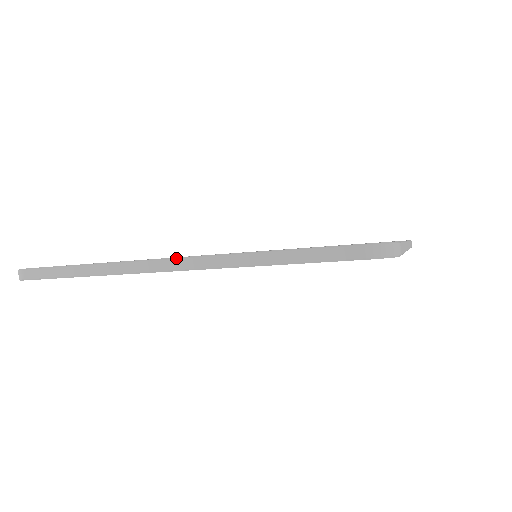
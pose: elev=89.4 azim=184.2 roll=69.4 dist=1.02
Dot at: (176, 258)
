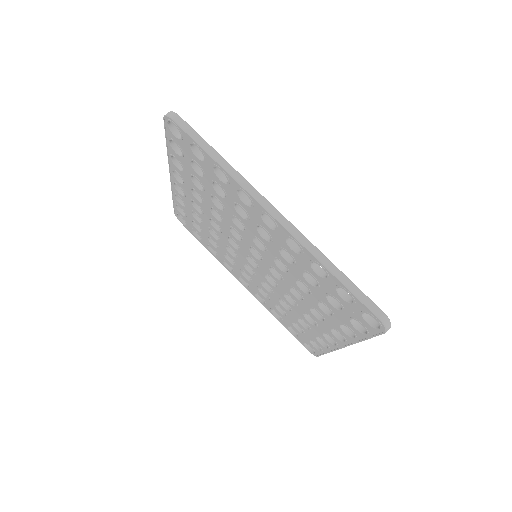
Dot at: occluded
